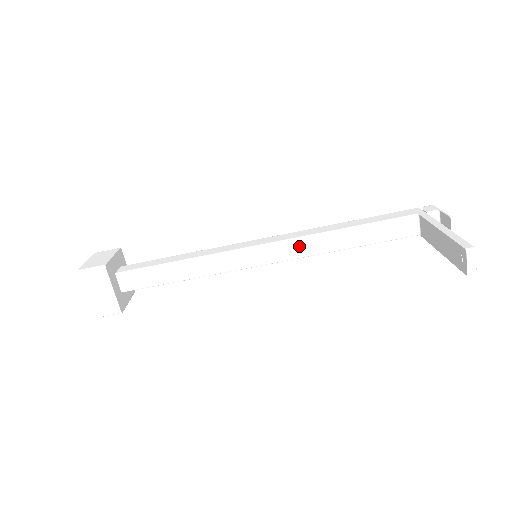
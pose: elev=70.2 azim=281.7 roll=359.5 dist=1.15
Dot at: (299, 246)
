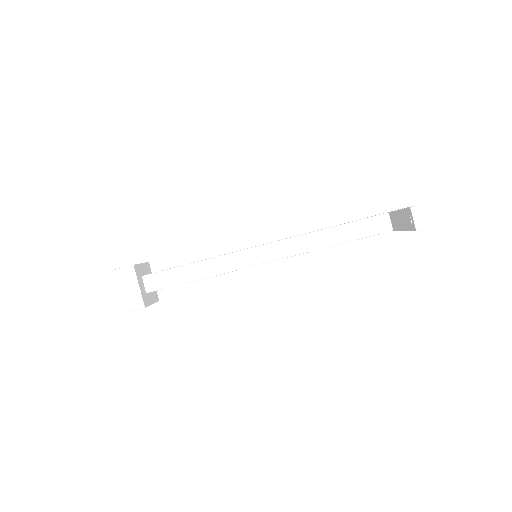
Dot at: (291, 245)
